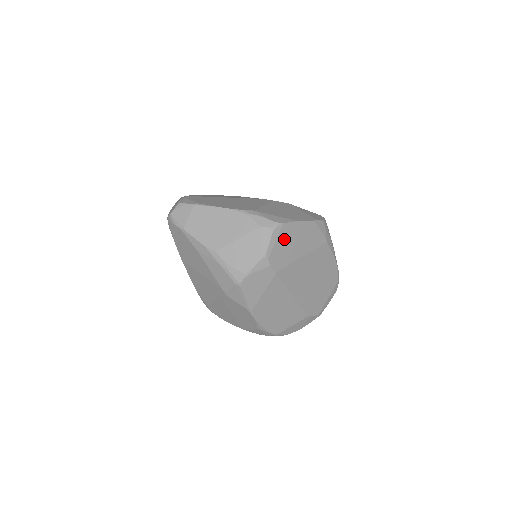
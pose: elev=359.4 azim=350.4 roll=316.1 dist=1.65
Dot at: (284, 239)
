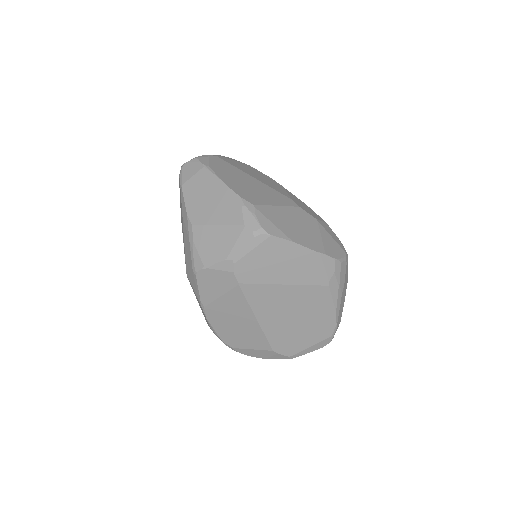
Dot at: (265, 253)
